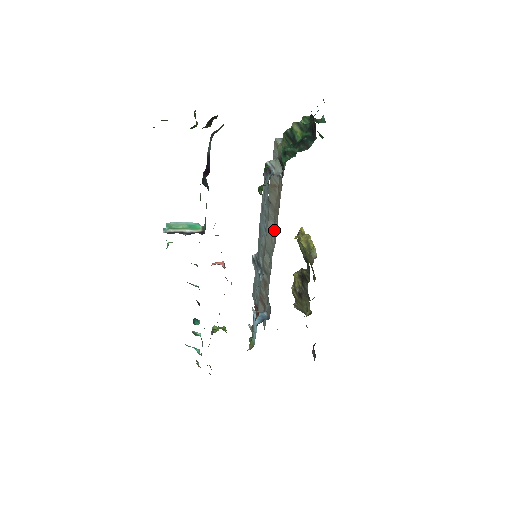
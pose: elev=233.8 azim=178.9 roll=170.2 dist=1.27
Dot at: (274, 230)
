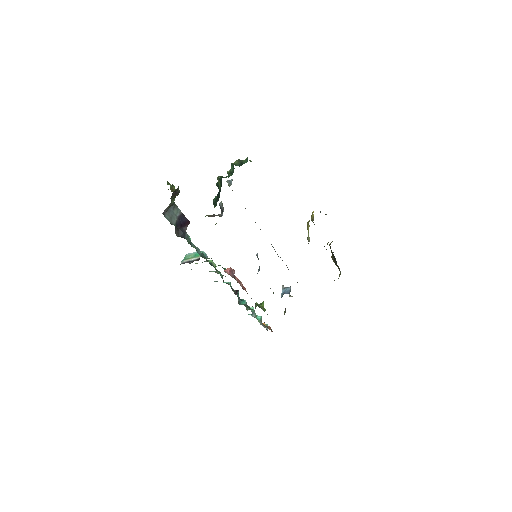
Dot at: occluded
